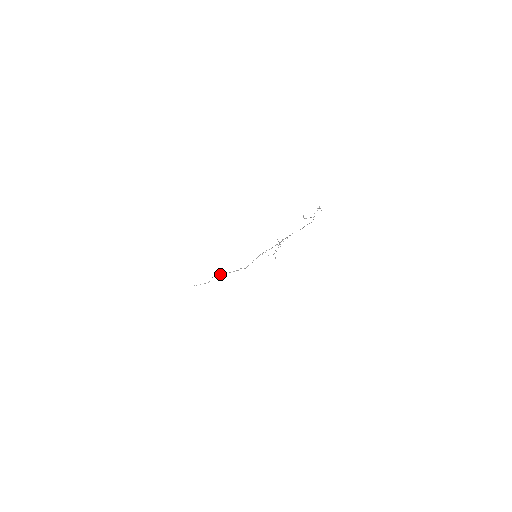
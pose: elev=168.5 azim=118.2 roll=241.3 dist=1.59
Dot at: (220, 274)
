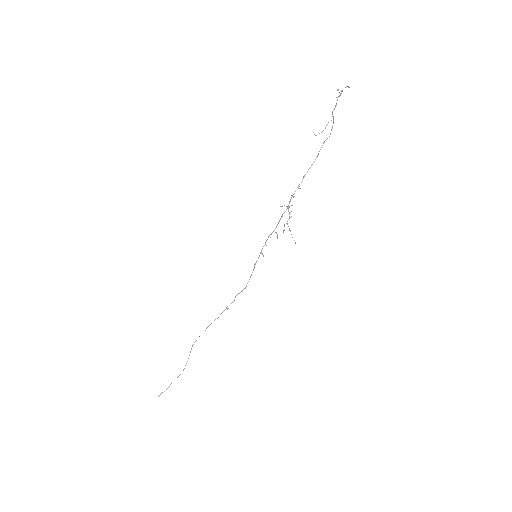
Dot at: (206, 328)
